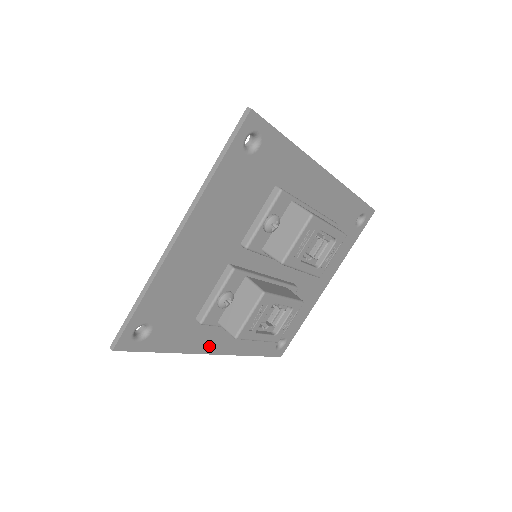
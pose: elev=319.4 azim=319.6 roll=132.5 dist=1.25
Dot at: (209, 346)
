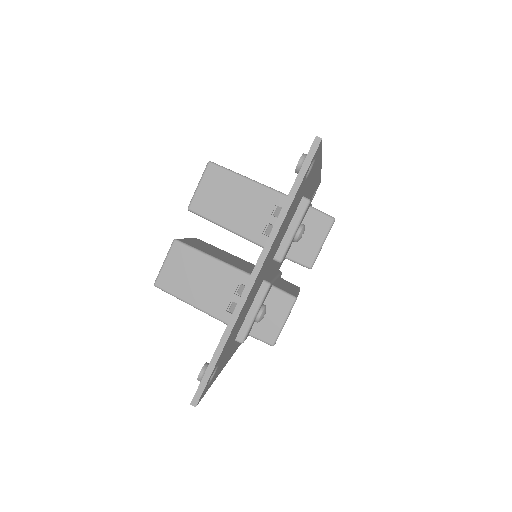
Dot at: (230, 355)
